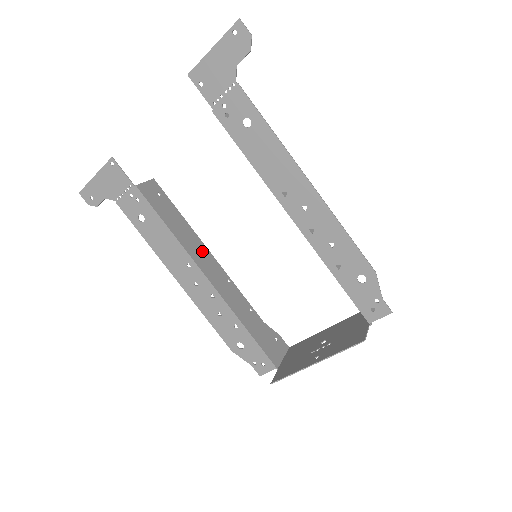
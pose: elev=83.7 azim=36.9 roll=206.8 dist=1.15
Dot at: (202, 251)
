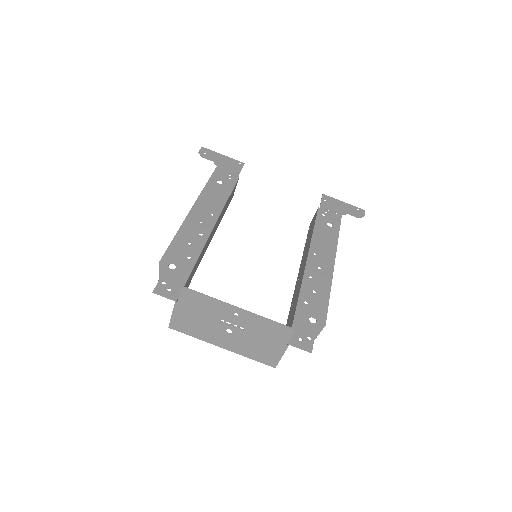
Dot at: occluded
